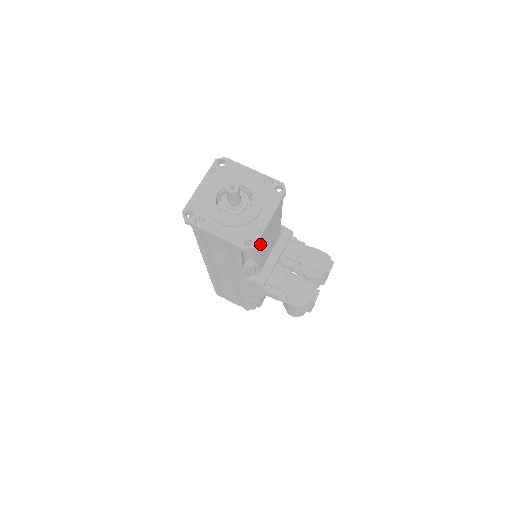
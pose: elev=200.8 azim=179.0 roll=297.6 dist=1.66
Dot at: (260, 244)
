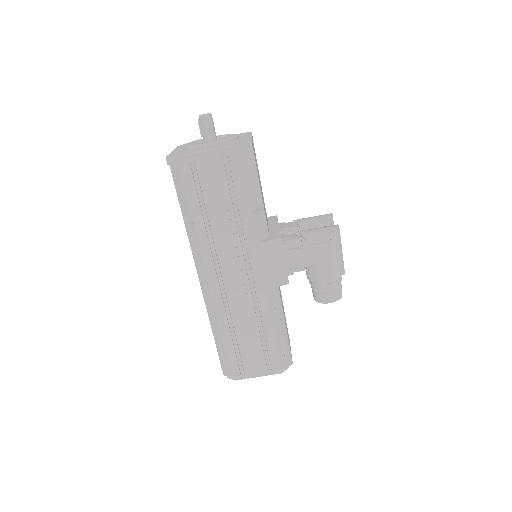
Dot at: (254, 158)
